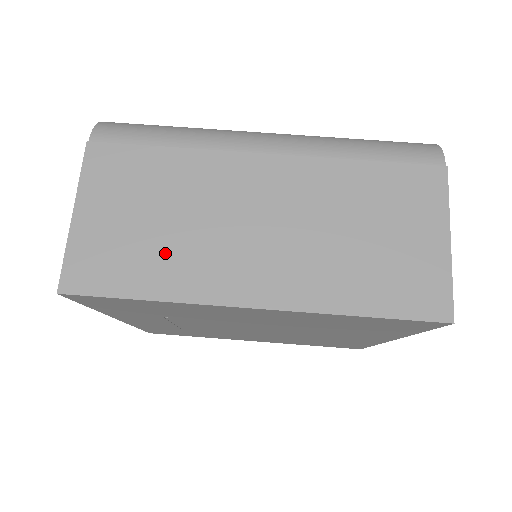
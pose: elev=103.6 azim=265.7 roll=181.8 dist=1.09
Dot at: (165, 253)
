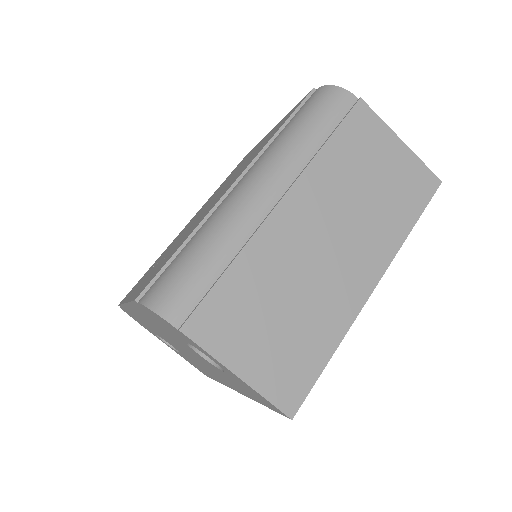
Dot at: (309, 323)
